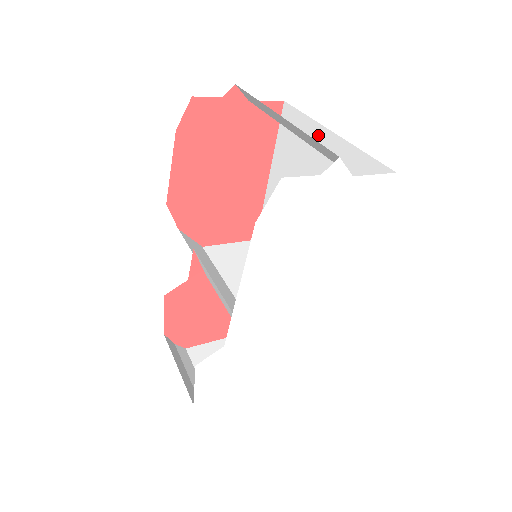
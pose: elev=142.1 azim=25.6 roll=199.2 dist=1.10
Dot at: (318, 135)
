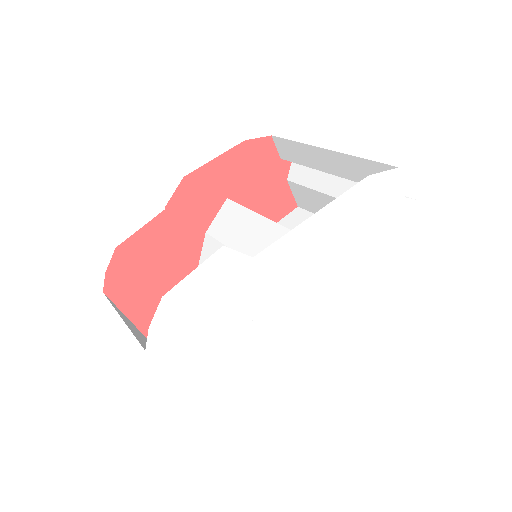
Dot at: occluded
